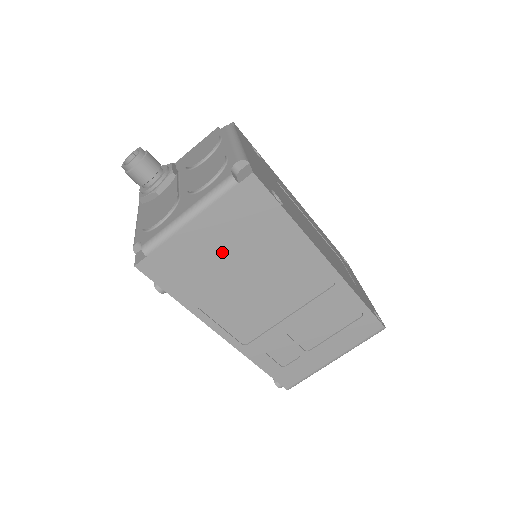
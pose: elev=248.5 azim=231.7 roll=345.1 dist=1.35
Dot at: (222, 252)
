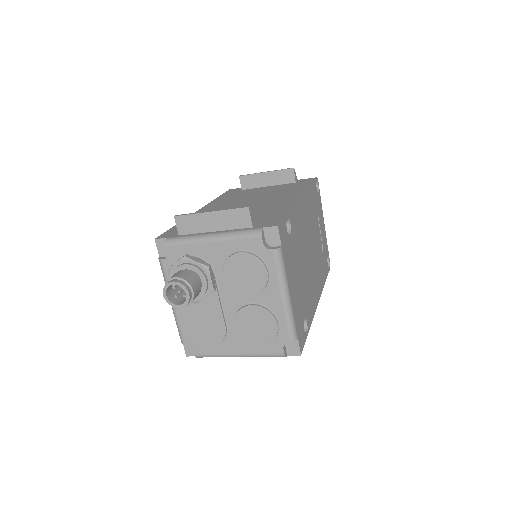
Dot at: occluded
